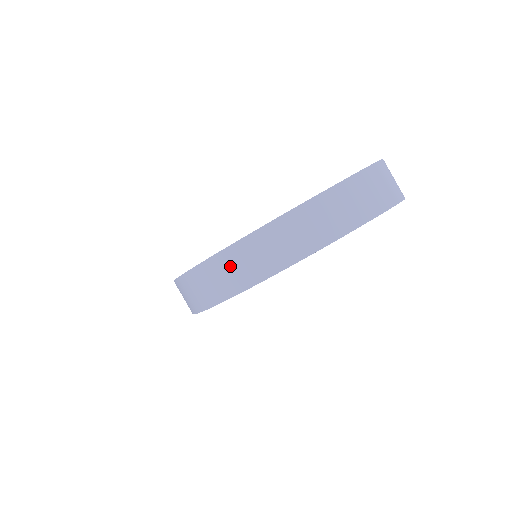
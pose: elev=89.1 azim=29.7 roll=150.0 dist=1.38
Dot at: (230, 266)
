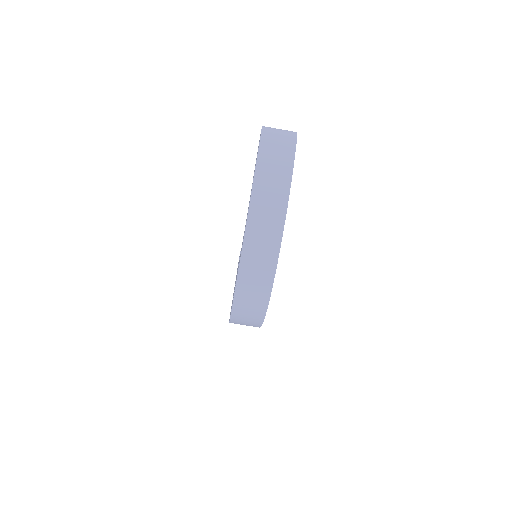
Dot at: (253, 270)
